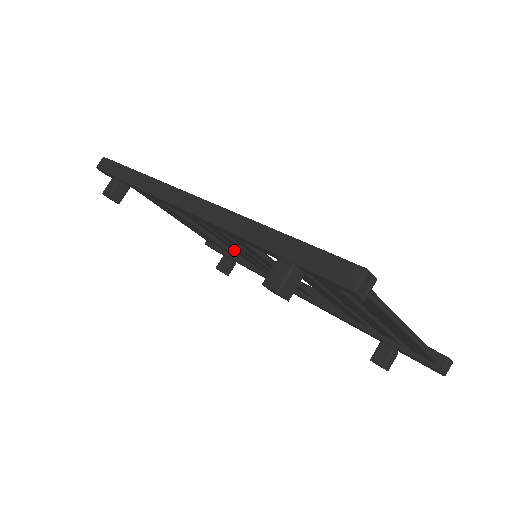
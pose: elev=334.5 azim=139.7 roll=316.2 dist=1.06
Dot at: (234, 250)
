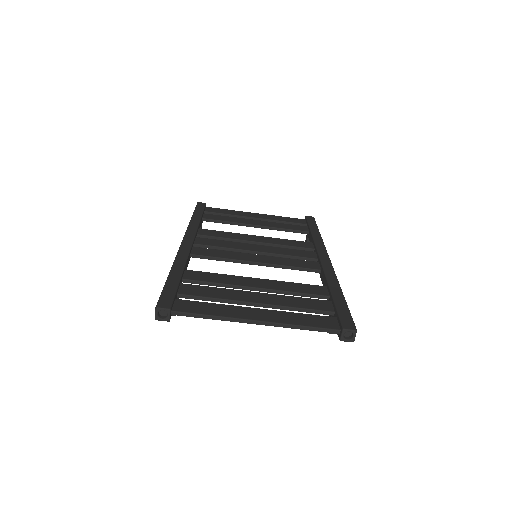
Dot at: occluded
